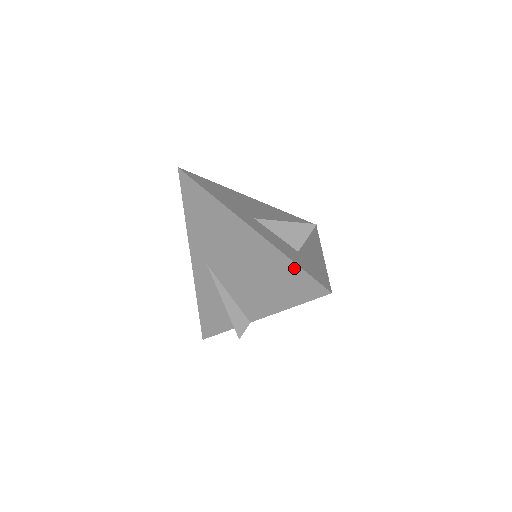
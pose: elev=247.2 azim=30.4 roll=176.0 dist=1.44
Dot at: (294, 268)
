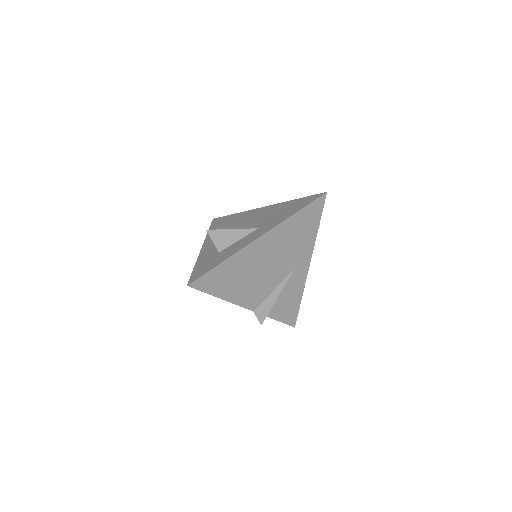
Dot at: occluded
